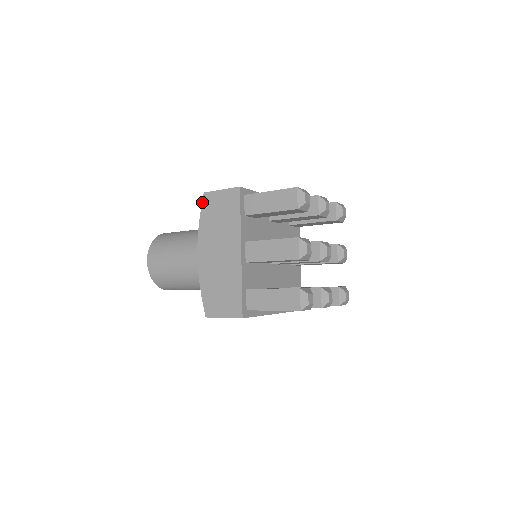
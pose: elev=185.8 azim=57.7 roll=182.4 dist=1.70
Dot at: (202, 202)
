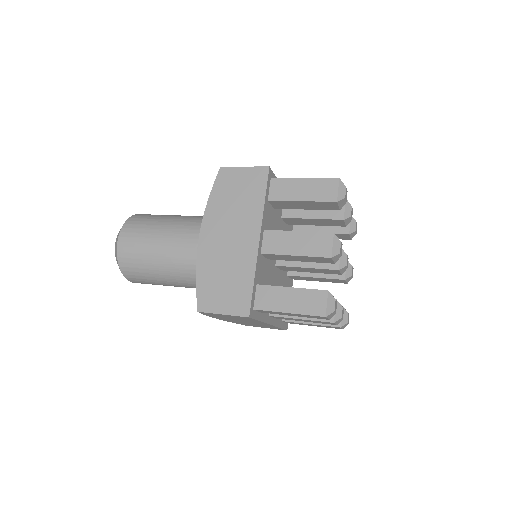
Dot at: (216, 177)
